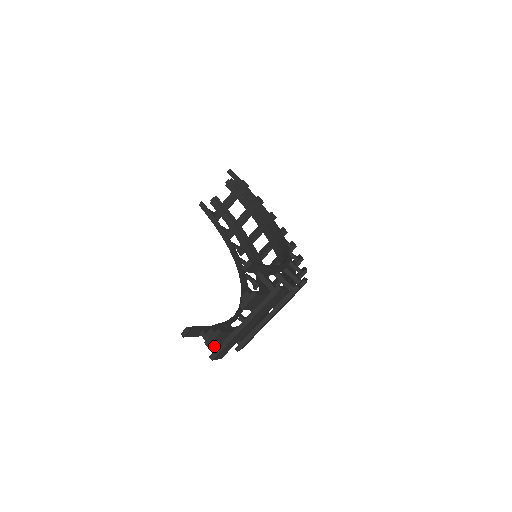
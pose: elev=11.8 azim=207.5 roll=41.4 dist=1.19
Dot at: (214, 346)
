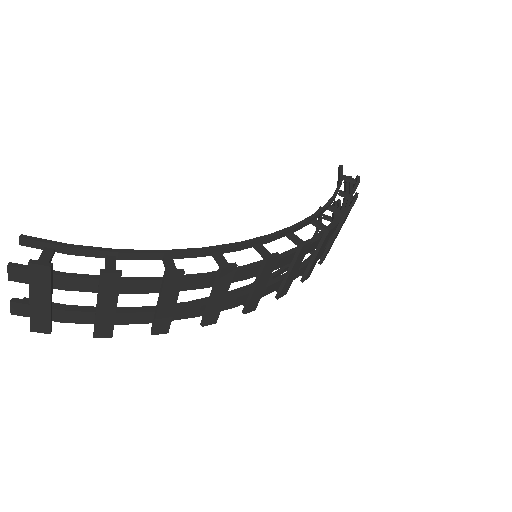
Dot at: occluded
